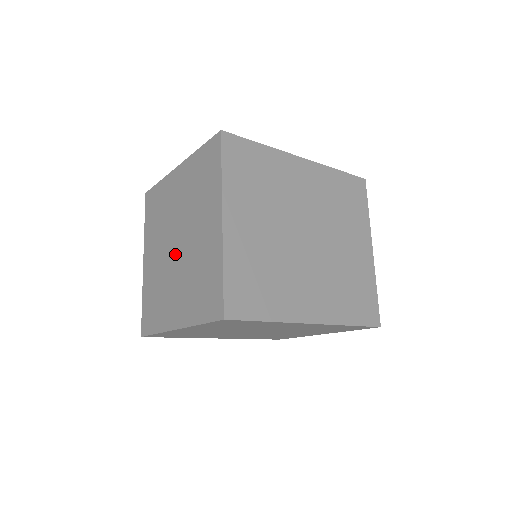
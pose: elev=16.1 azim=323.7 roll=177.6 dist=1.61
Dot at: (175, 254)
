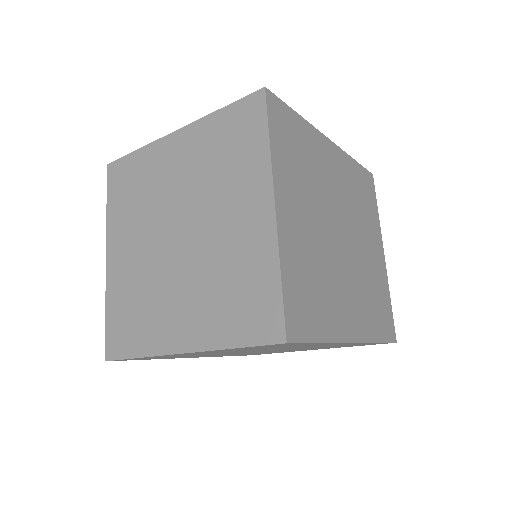
Dot at: (175, 249)
